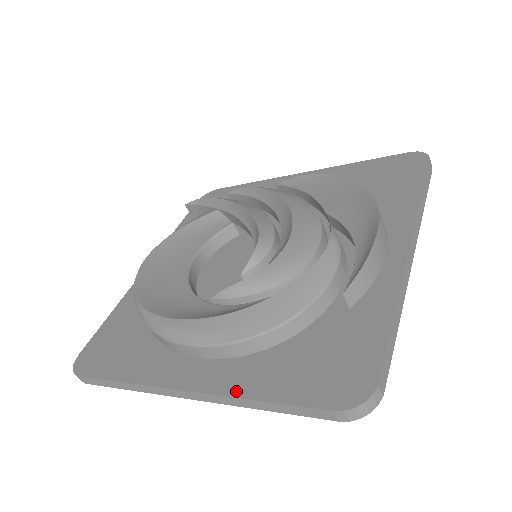
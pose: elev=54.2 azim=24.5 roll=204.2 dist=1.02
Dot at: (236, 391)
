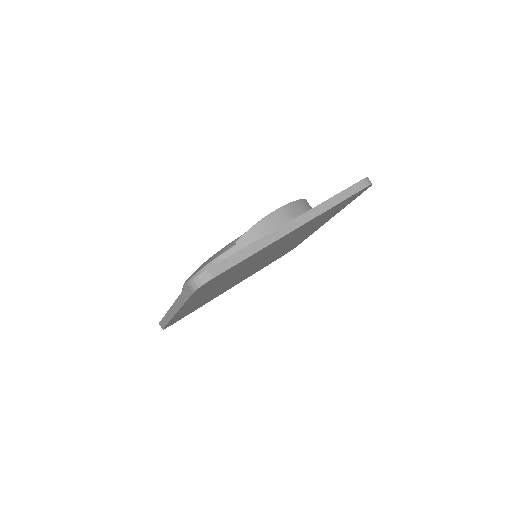
Dot at: occluded
